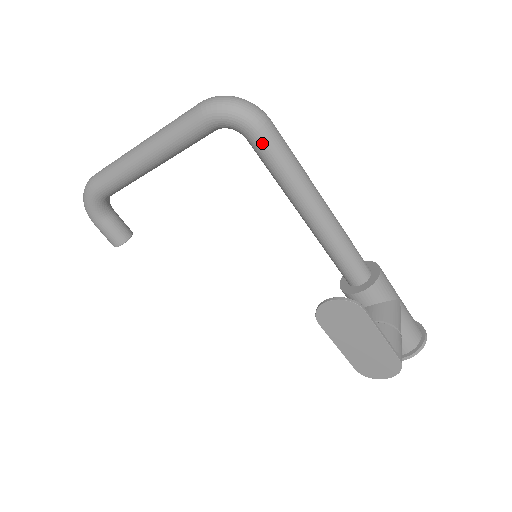
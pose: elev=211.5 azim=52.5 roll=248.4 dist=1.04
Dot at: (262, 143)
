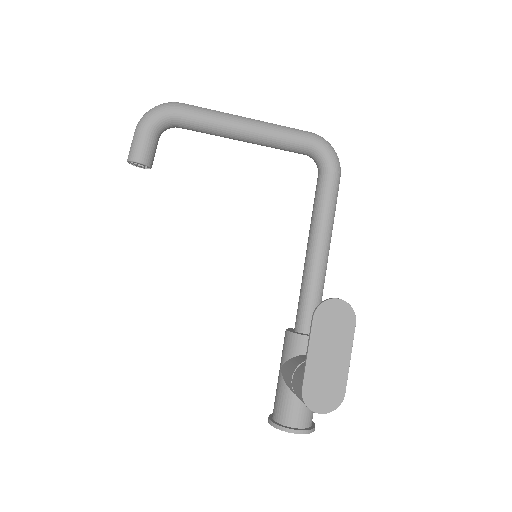
Dot at: (334, 181)
